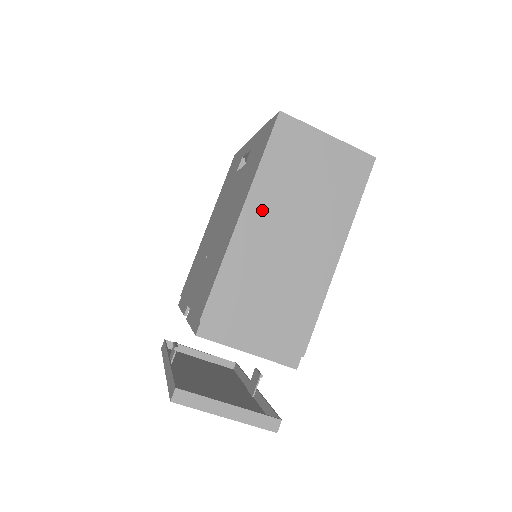
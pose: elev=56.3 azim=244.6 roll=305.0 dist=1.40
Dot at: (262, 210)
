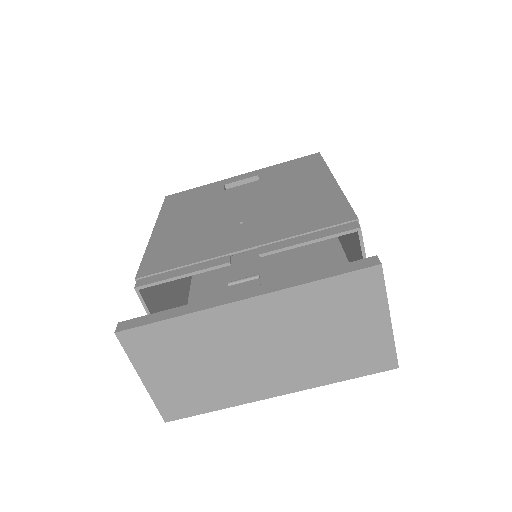
Dot at: occluded
